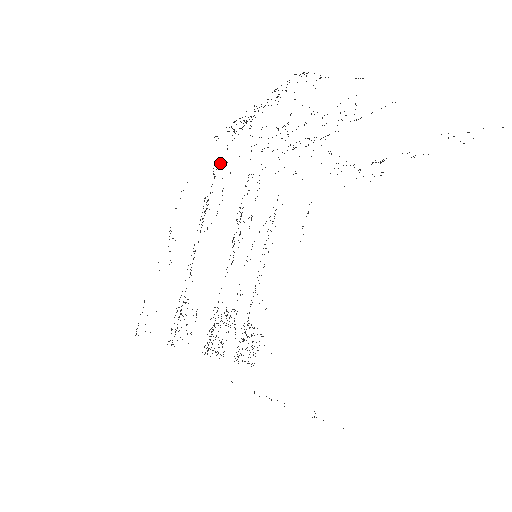
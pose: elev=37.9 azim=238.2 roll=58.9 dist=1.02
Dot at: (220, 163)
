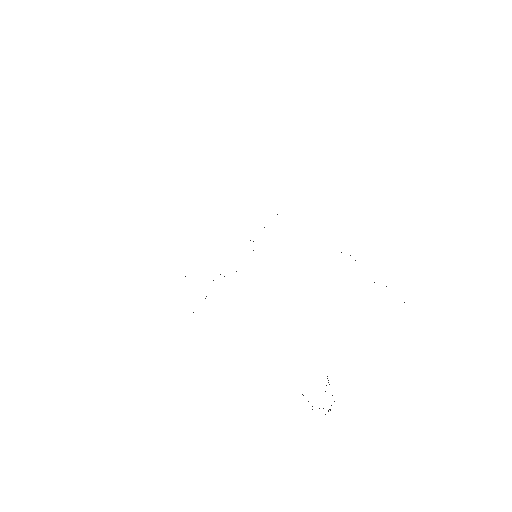
Dot at: occluded
